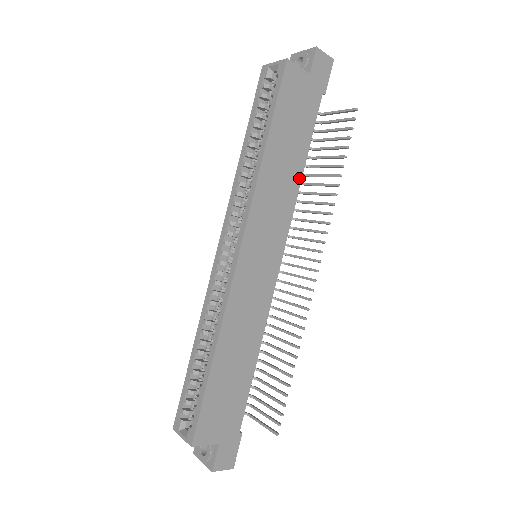
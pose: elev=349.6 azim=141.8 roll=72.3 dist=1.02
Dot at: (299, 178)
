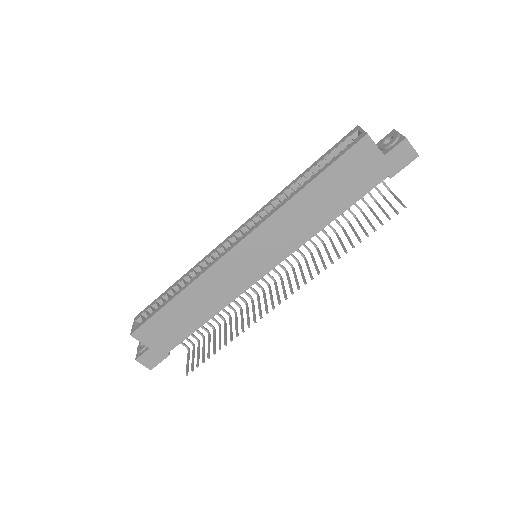
Dot at: (322, 226)
